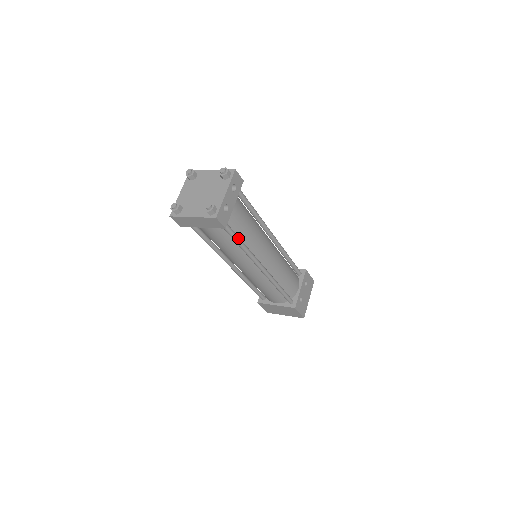
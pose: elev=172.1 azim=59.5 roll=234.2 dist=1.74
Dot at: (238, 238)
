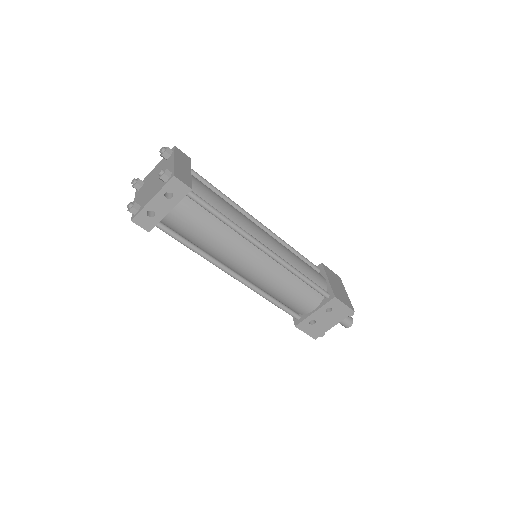
Dot at: (183, 242)
